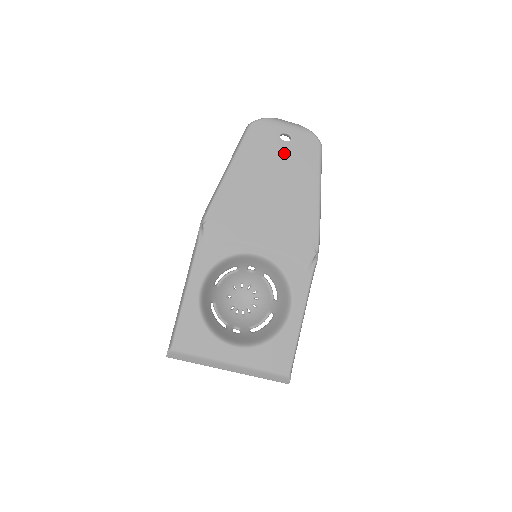
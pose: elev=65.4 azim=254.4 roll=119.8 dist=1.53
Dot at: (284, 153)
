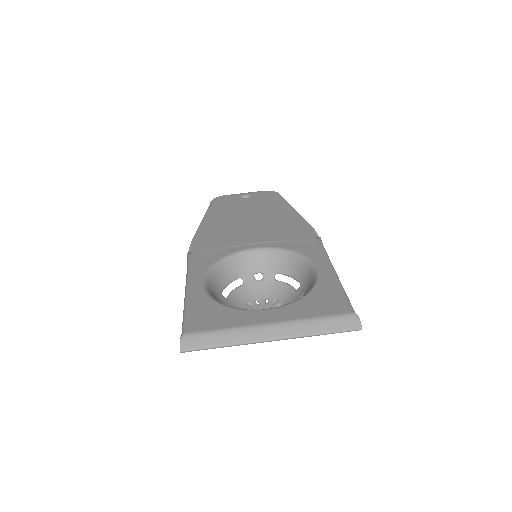
Dot at: (248, 202)
